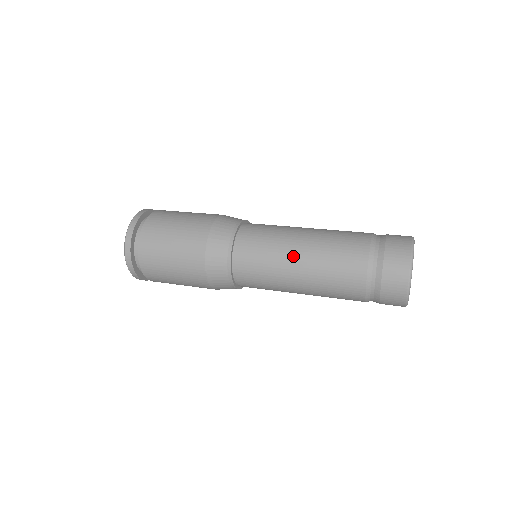
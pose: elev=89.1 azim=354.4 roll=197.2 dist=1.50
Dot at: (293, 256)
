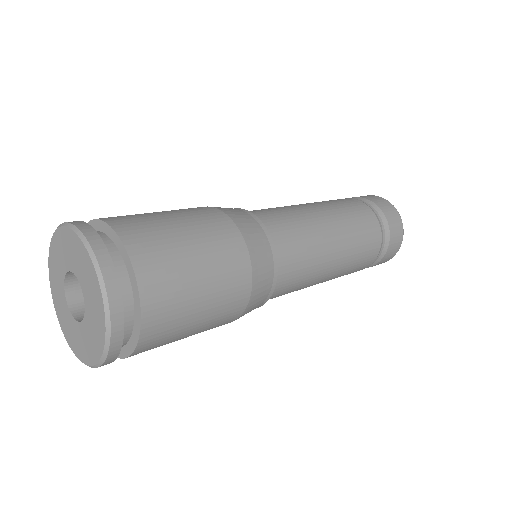
Dot at: (308, 208)
